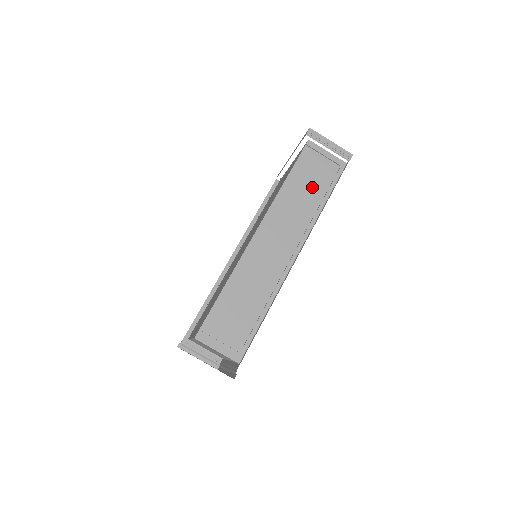
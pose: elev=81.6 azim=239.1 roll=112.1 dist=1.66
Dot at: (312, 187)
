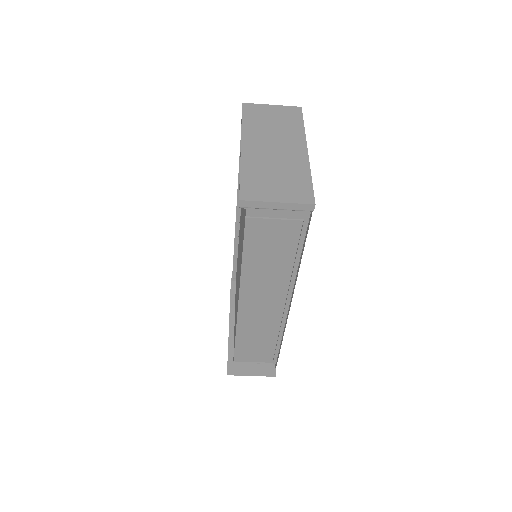
Dot at: (277, 248)
